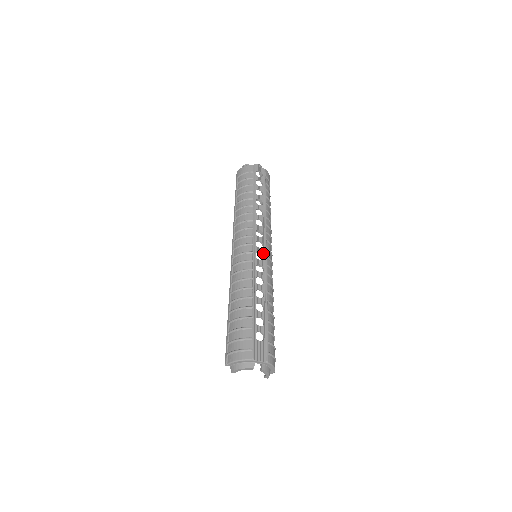
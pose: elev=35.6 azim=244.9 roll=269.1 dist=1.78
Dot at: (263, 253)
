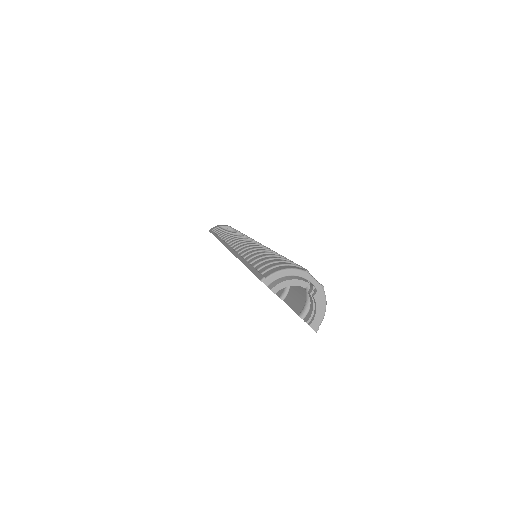
Dot at: occluded
